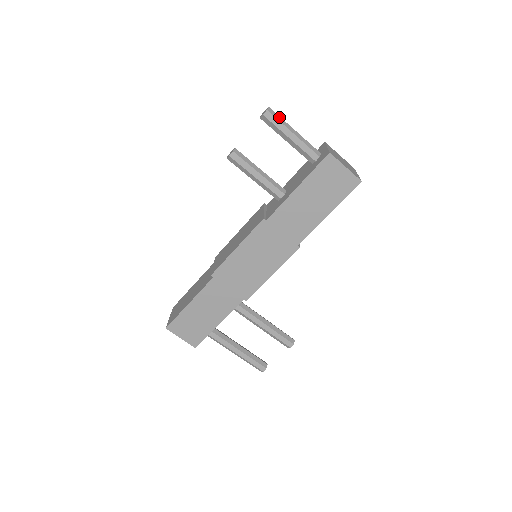
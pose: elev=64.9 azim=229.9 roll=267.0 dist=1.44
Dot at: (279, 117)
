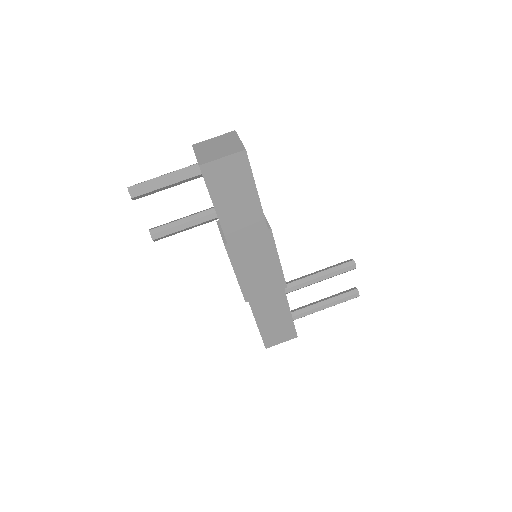
Dot at: (142, 184)
